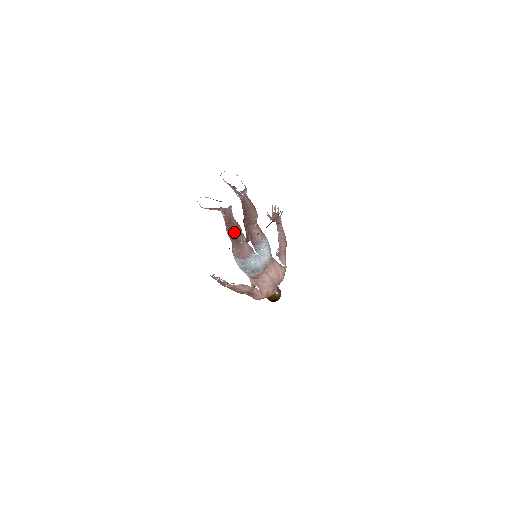
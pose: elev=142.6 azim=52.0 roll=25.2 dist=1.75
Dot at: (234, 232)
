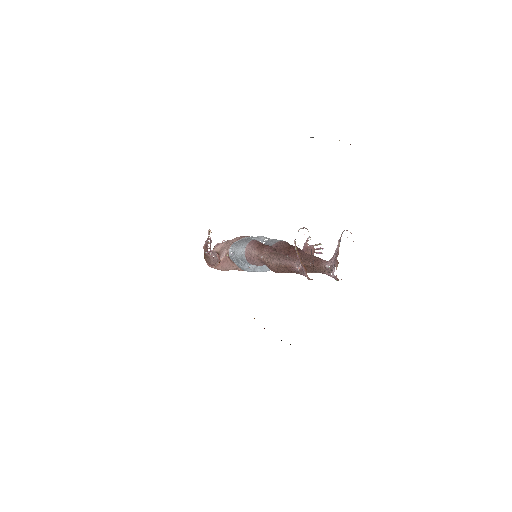
Dot at: (279, 271)
